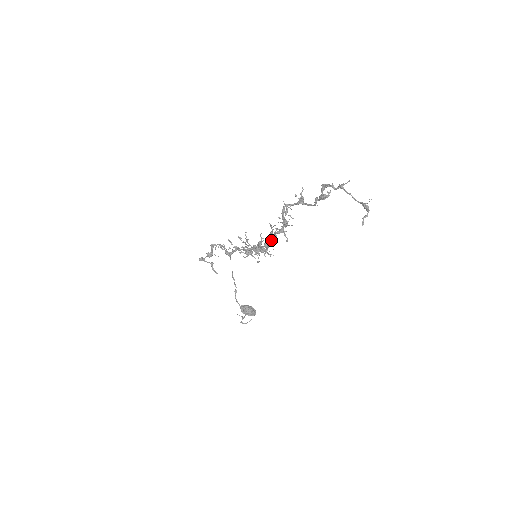
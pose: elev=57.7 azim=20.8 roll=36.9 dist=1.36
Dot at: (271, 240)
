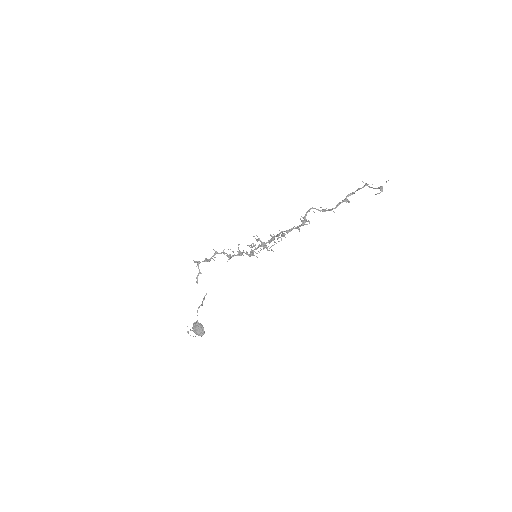
Dot at: (286, 231)
